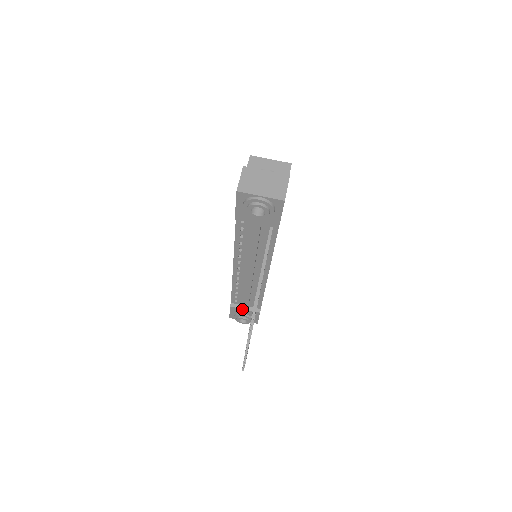
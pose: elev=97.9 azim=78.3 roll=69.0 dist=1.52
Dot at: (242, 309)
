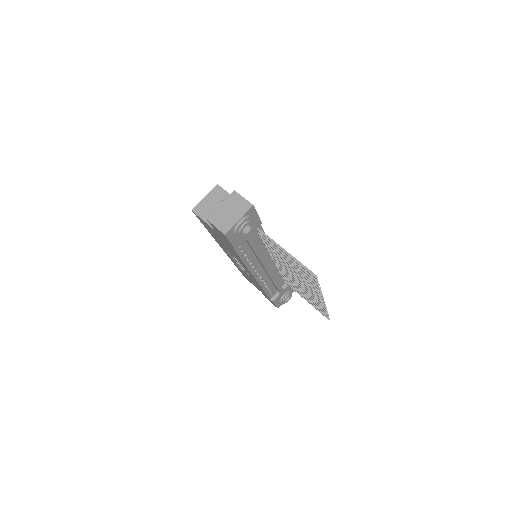
Dot at: (280, 294)
